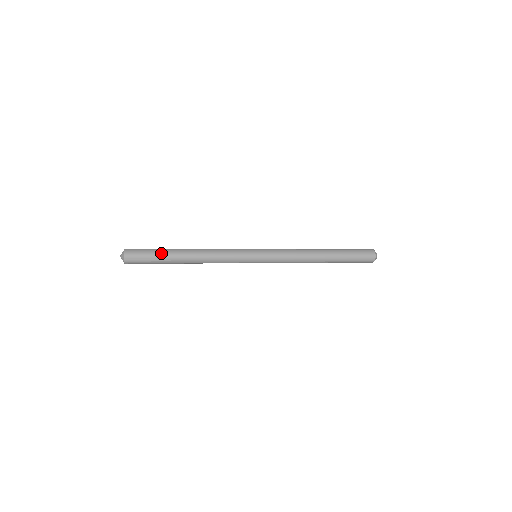
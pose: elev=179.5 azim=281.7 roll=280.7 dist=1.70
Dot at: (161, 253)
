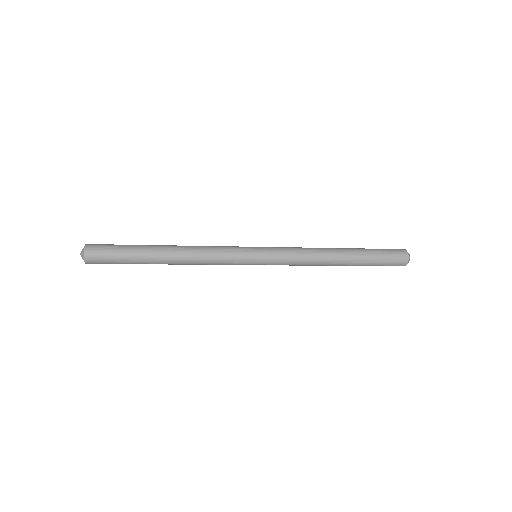
Dot at: (133, 245)
